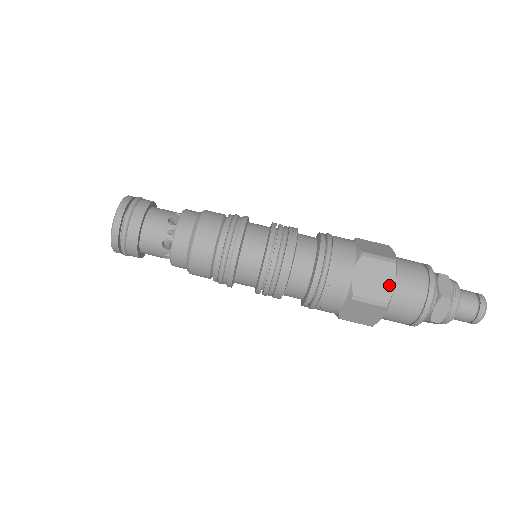
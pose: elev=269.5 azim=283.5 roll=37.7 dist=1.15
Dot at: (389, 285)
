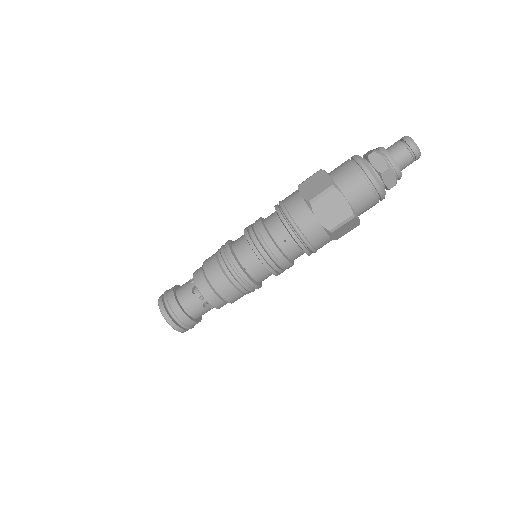
Dot at: (326, 179)
